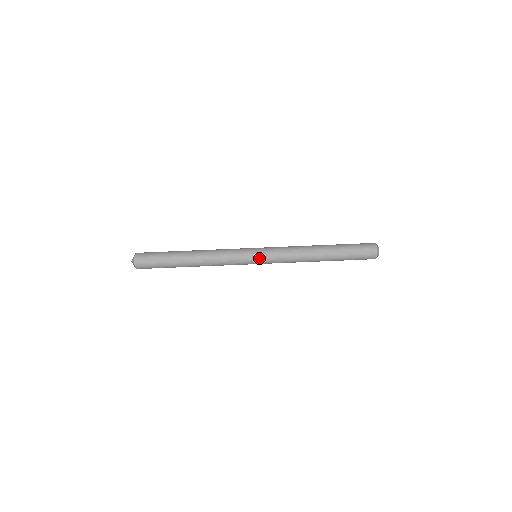
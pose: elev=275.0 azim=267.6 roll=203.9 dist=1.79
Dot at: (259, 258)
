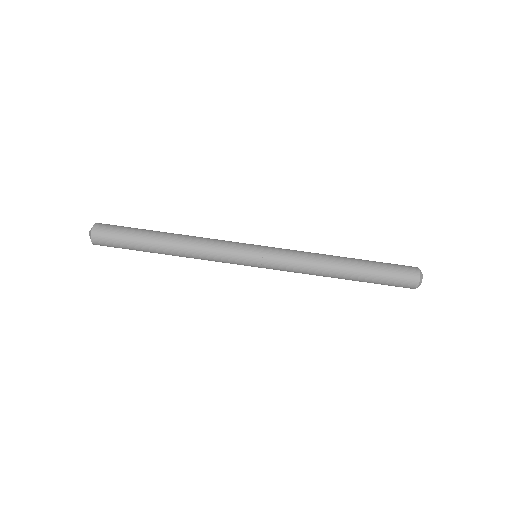
Dot at: (259, 263)
